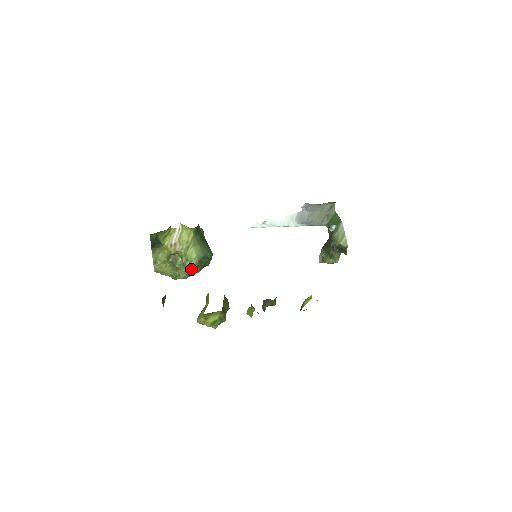
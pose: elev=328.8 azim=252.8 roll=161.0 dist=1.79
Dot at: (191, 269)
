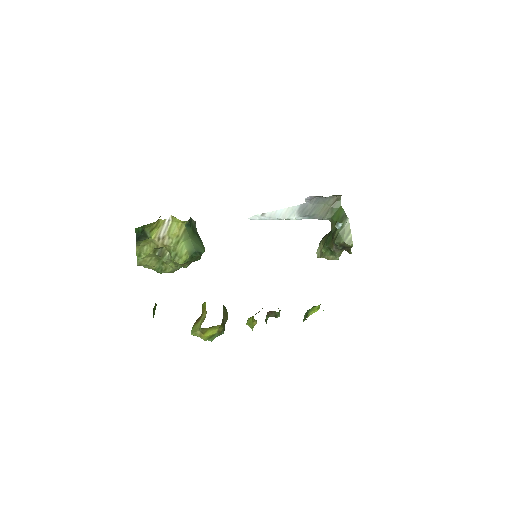
Dot at: (180, 264)
